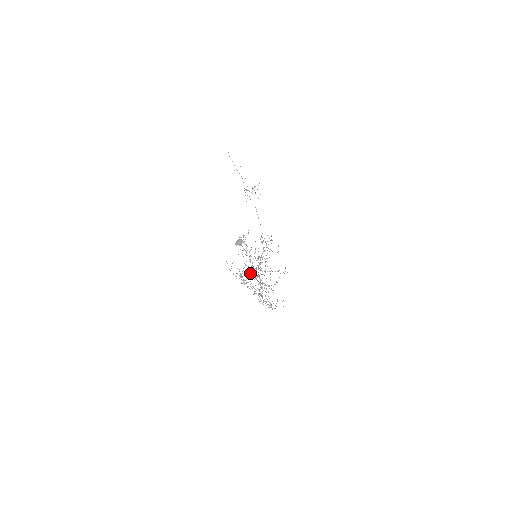
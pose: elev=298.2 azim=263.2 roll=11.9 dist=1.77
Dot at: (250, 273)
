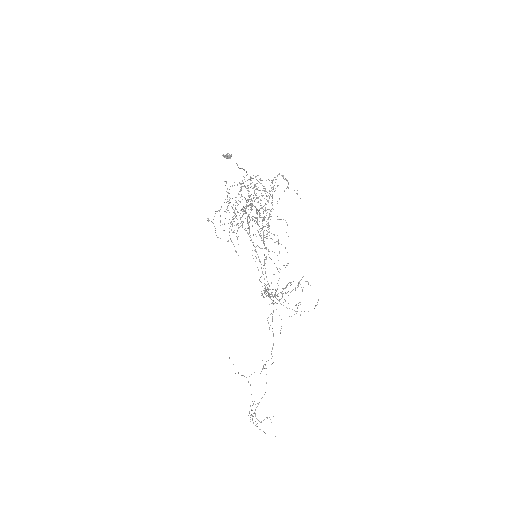
Dot at: occluded
